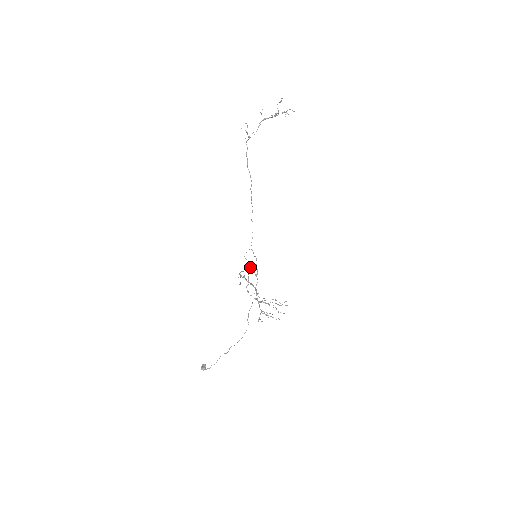
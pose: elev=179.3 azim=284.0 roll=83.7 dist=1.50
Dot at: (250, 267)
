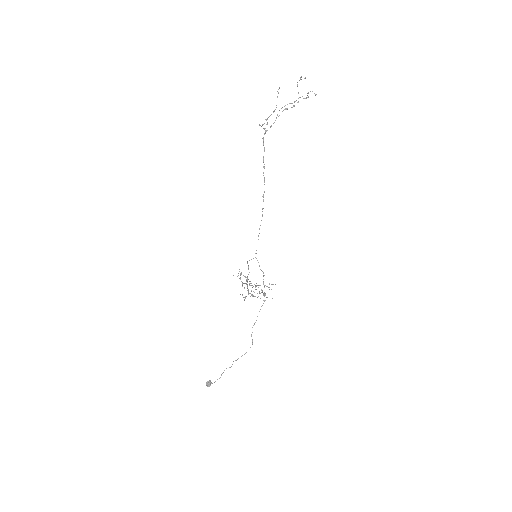
Dot at: occluded
